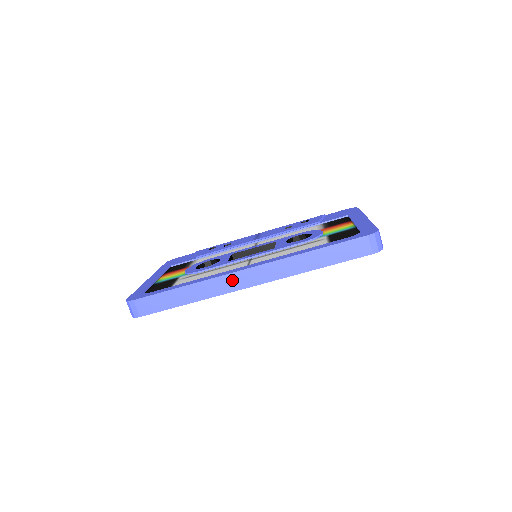
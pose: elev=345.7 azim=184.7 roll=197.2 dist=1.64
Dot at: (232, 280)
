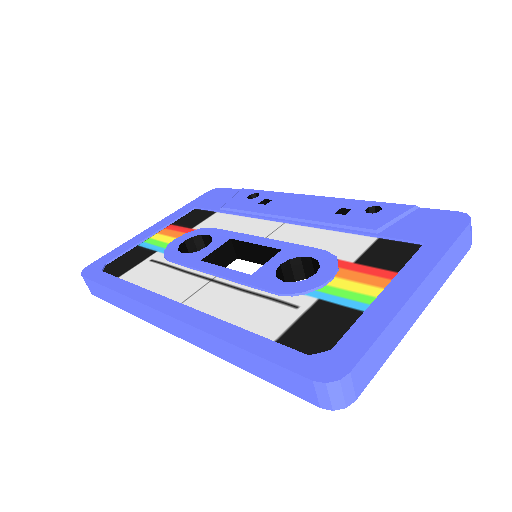
Dot at: (155, 315)
